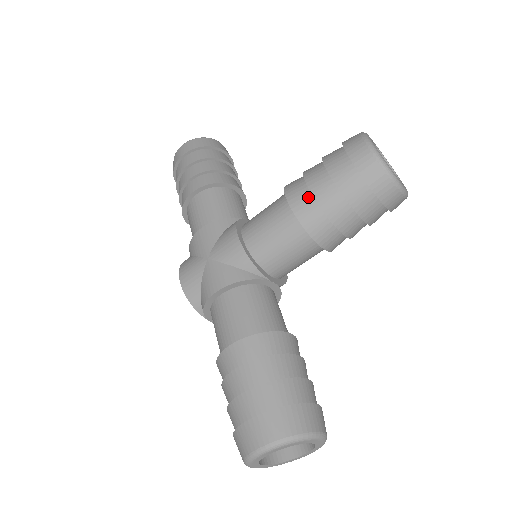
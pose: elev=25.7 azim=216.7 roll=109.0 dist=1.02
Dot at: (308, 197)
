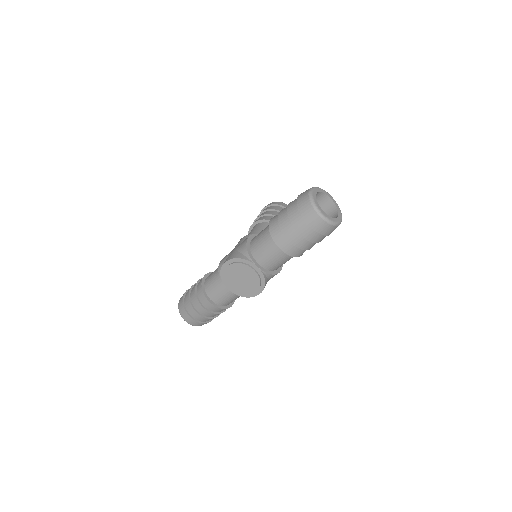
Dot at: (260, 218)
